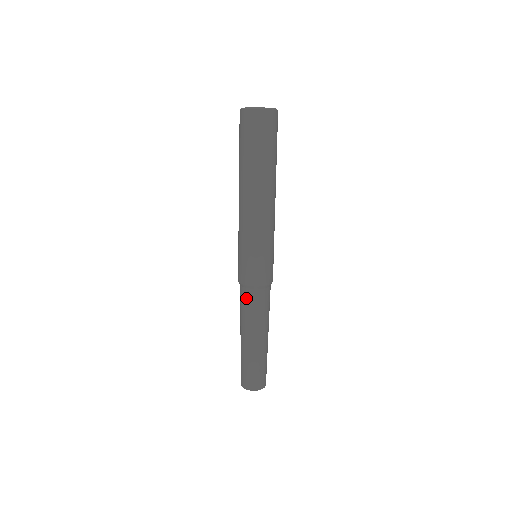
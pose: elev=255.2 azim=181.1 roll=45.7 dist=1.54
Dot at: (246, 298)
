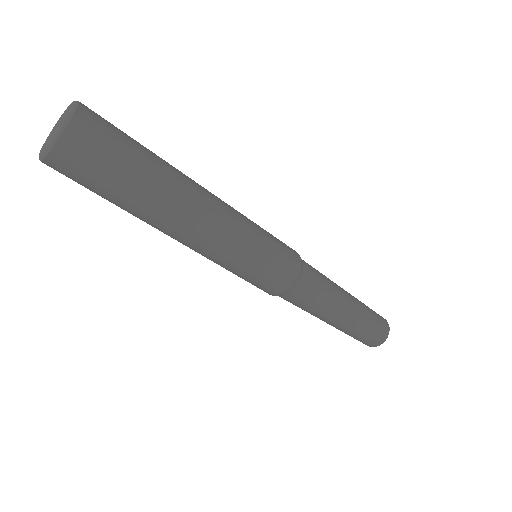
Dot at: (296, 300)
